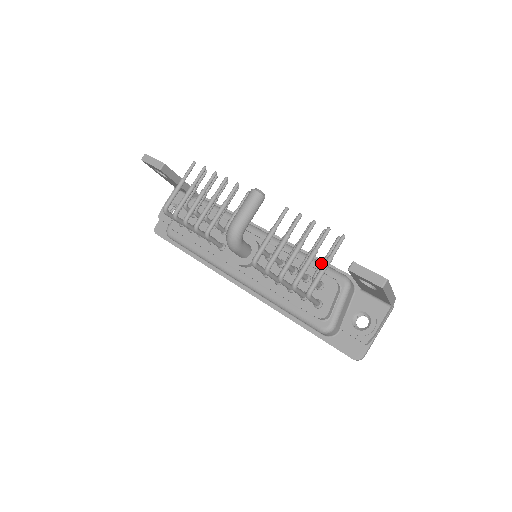
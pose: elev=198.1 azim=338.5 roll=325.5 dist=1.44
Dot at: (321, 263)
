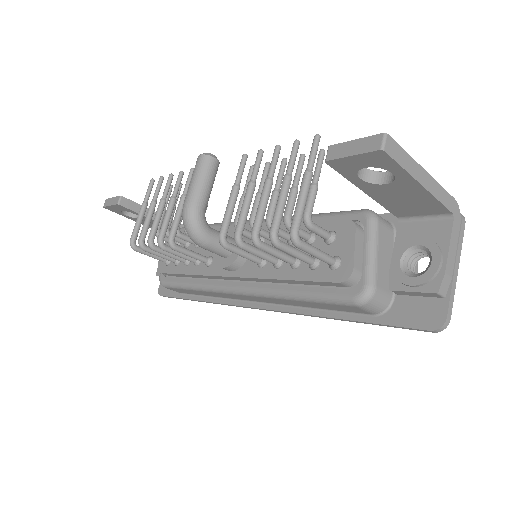
Dot at: occluded
